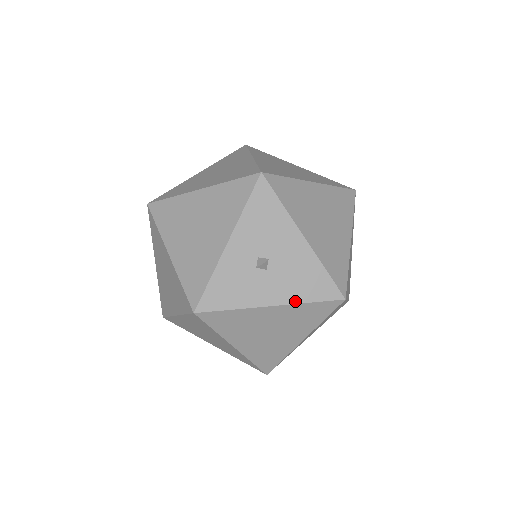
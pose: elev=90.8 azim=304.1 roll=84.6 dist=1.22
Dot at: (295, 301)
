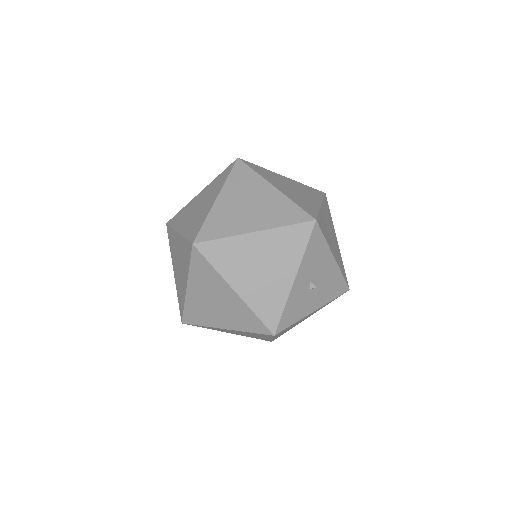
Dot at: (327, 302)
